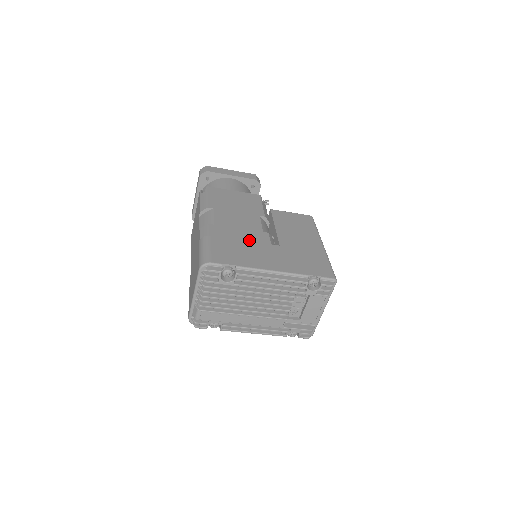
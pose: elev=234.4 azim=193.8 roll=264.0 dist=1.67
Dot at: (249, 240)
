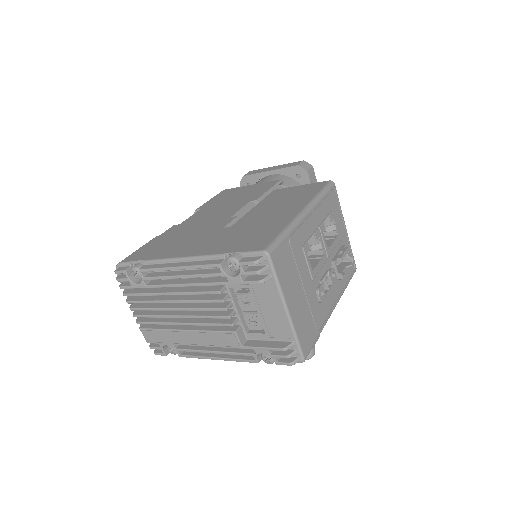
Dot at: (199, 230)
